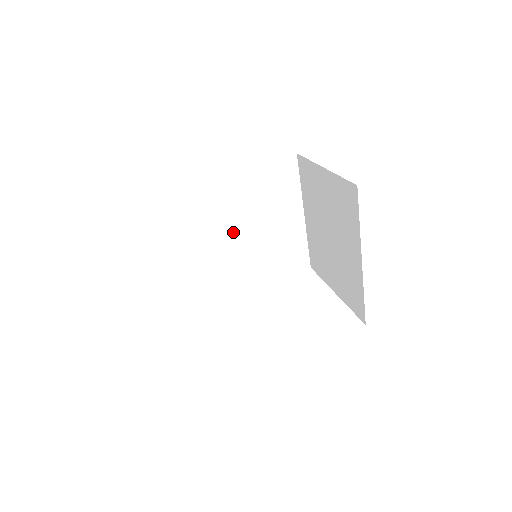
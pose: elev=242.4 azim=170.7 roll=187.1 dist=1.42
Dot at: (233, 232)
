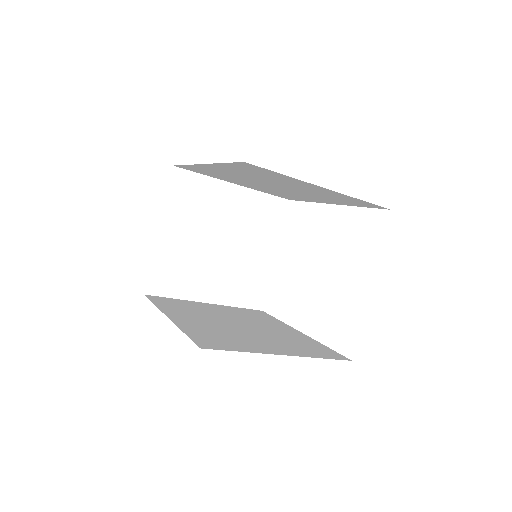
Dot at: (268, 185)
